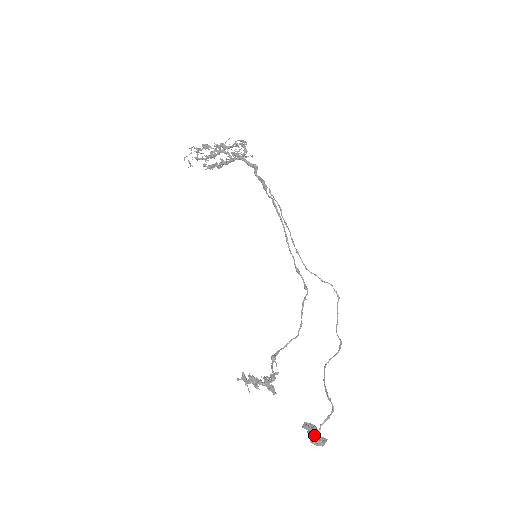
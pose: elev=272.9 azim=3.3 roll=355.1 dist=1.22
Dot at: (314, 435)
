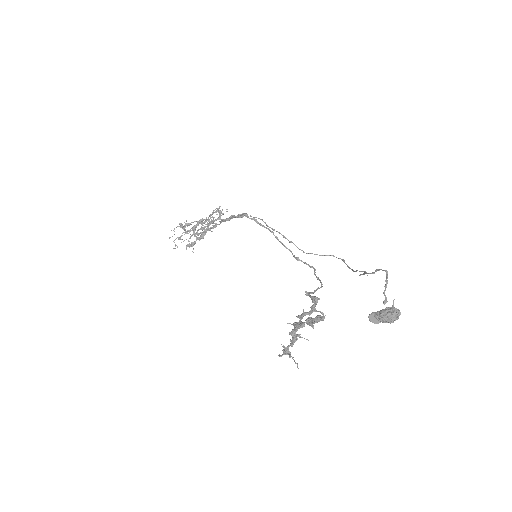
Dot at: (384, 310)
